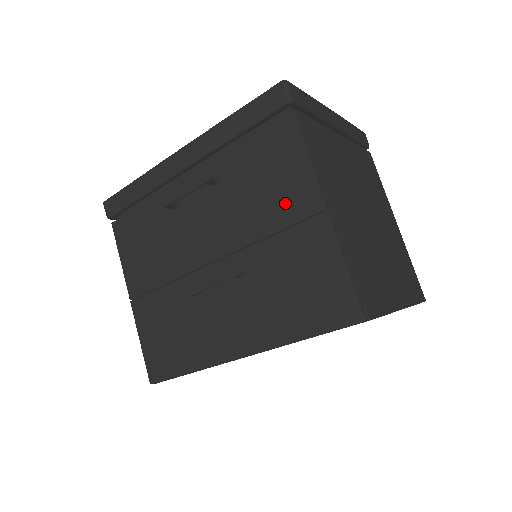
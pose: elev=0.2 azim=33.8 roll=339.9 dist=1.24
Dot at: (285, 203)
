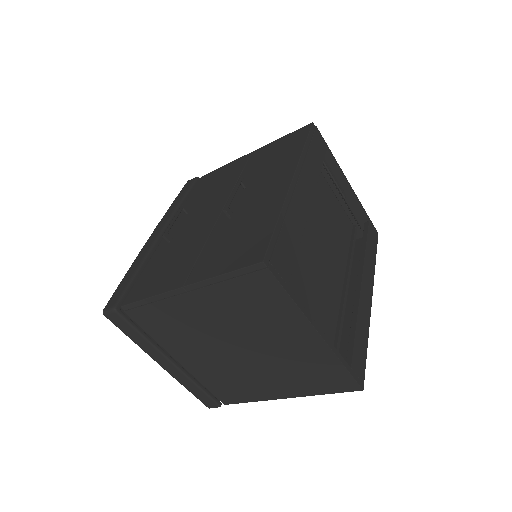
Dot at: (233, 171)
